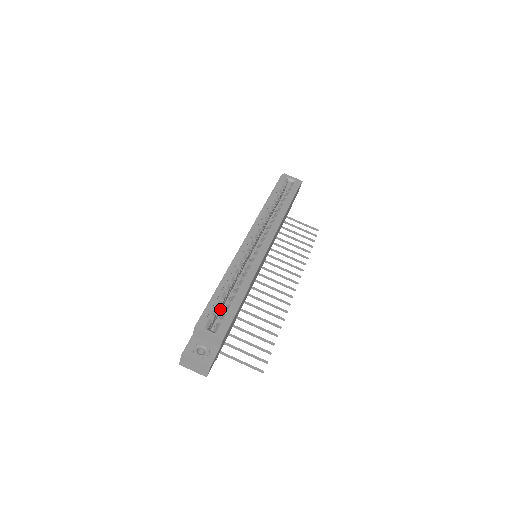
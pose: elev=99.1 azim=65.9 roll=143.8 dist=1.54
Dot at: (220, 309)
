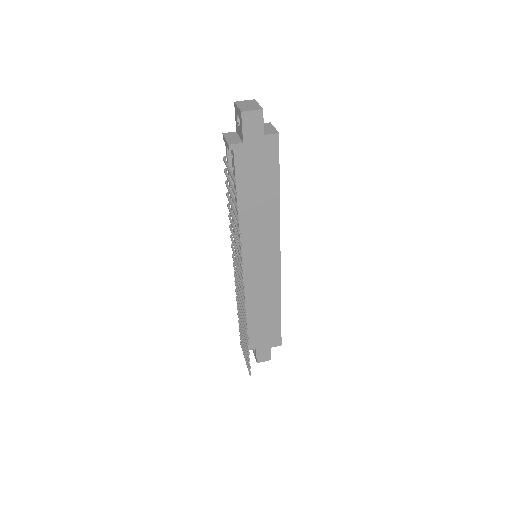
Dot at: occluded
